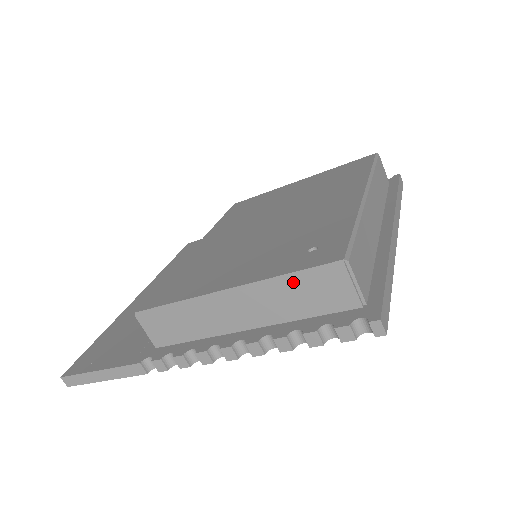
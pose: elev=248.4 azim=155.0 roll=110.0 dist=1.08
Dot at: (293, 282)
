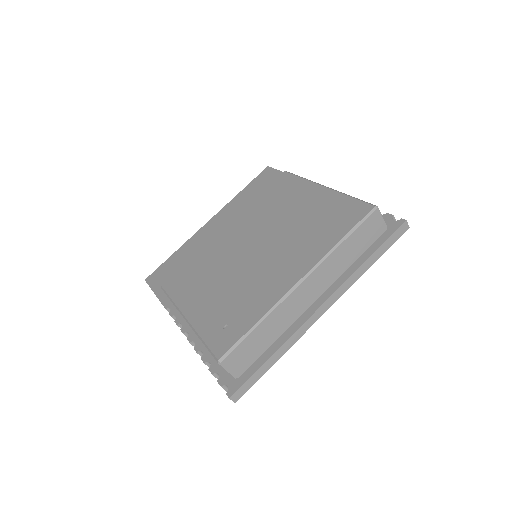
Dot at: (205, 345)
